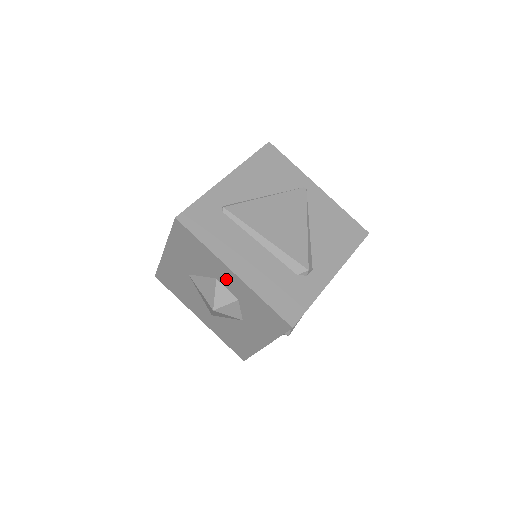
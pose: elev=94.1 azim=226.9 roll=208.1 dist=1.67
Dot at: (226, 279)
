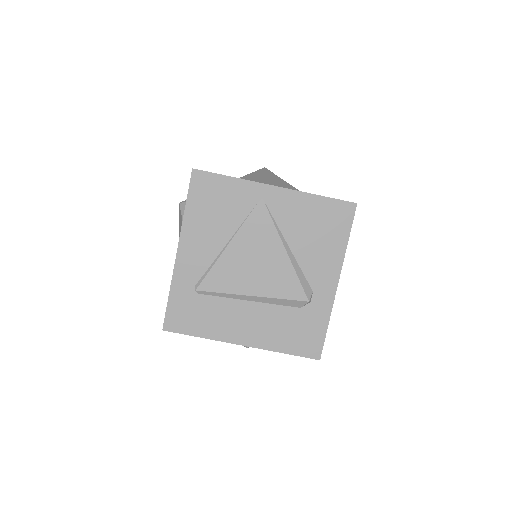
Dot at: occluded
